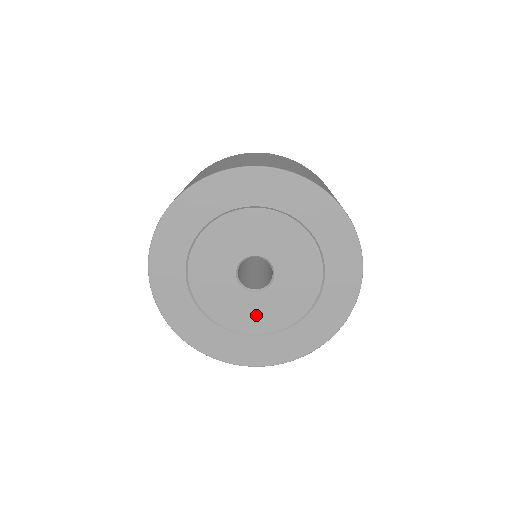
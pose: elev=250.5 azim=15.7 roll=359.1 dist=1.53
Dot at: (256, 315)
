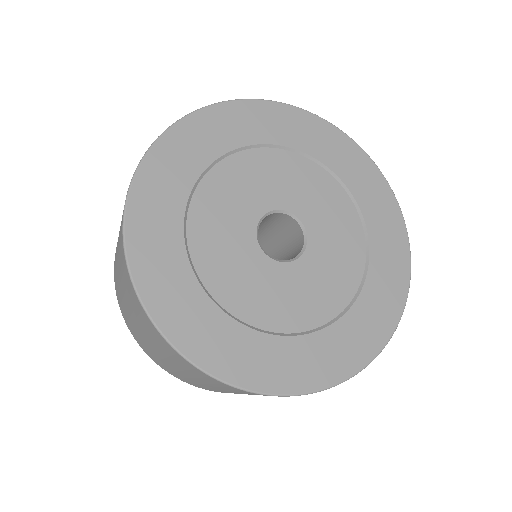
Dot at: (308, 296)
